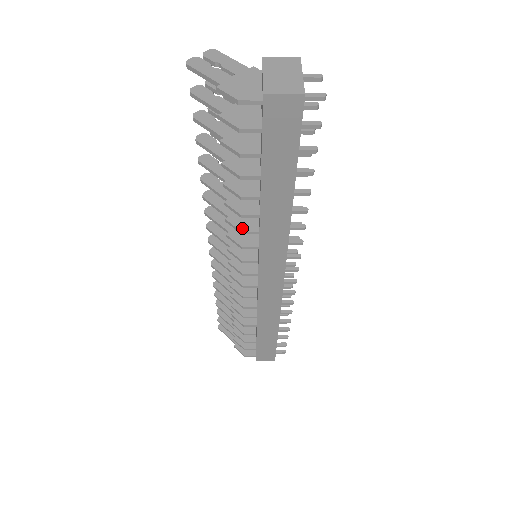
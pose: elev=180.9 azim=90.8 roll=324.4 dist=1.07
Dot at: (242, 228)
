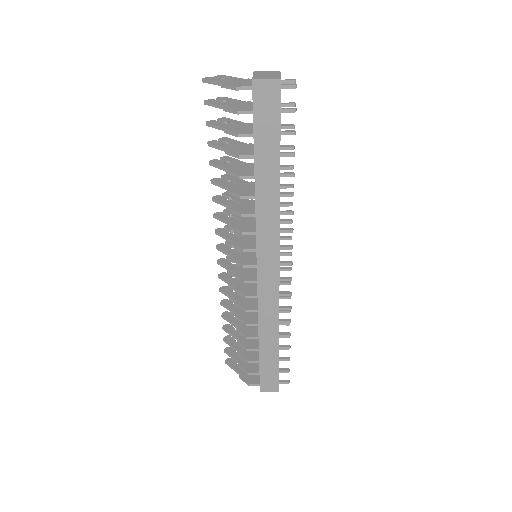
Dot at: (242, 212)
